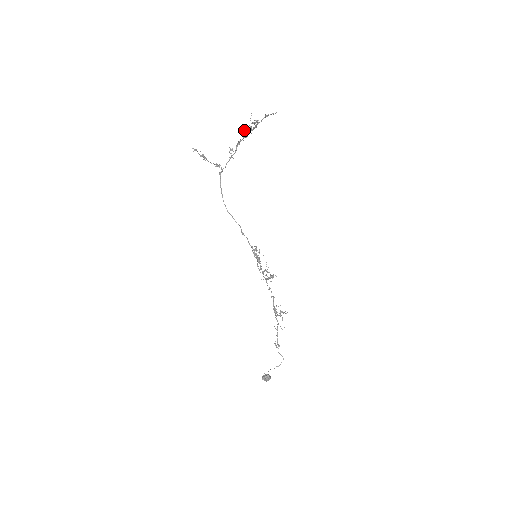
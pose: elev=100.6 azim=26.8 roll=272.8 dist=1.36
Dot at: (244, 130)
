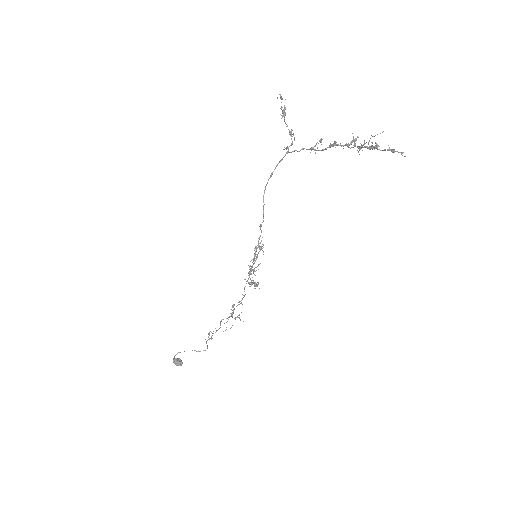
Dot at: (354, 139)
